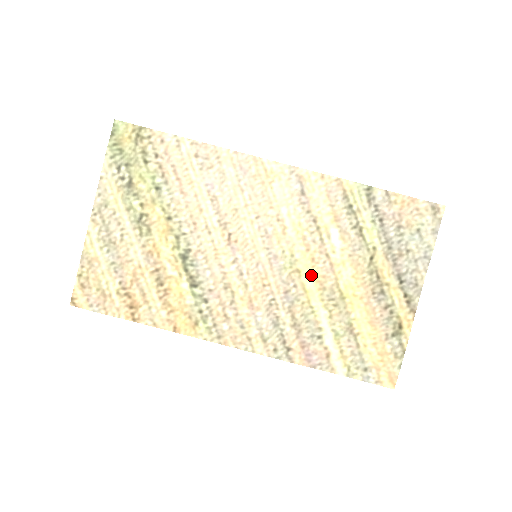
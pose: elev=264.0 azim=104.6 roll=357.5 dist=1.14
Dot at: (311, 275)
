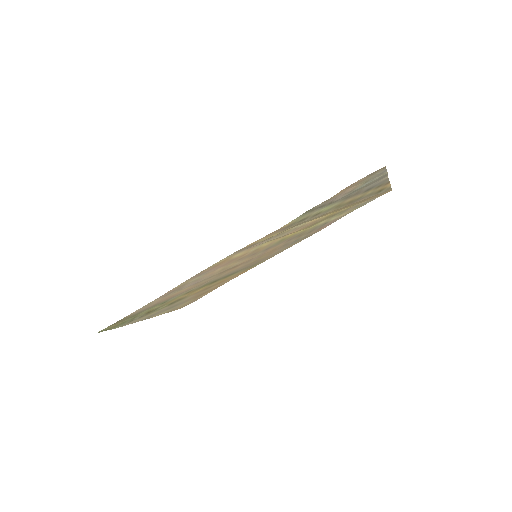
Dot at: (299, 231)
